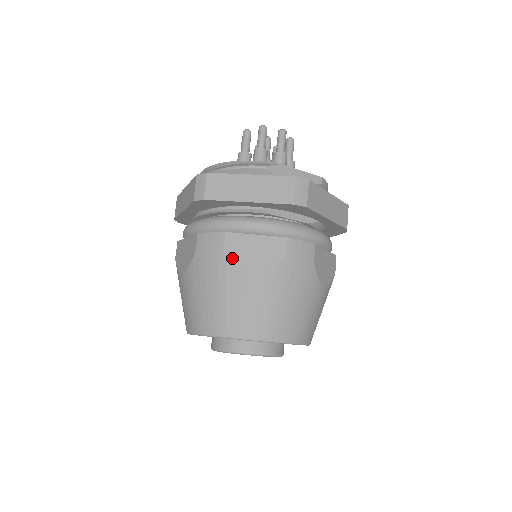
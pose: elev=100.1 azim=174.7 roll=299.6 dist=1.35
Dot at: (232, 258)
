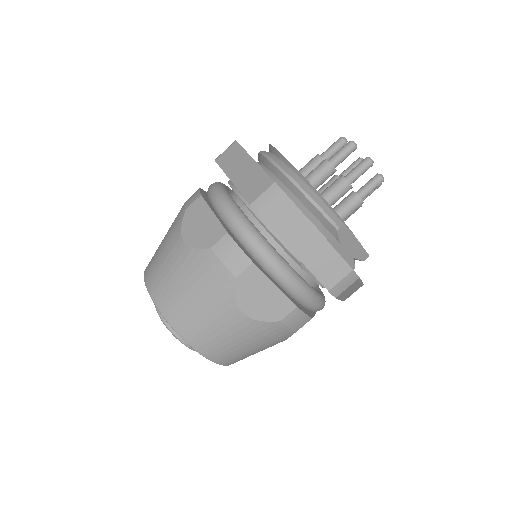
Dot at: (239, 288)
